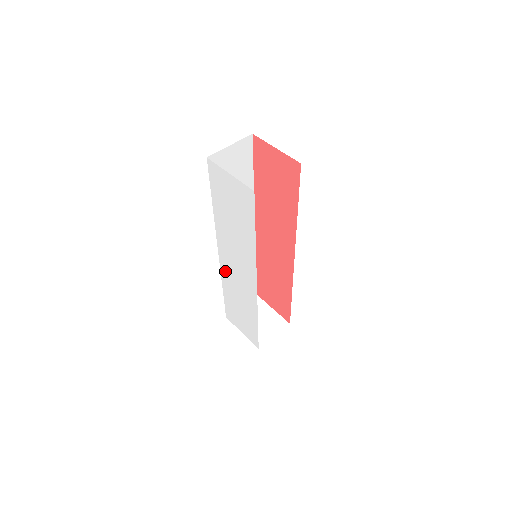
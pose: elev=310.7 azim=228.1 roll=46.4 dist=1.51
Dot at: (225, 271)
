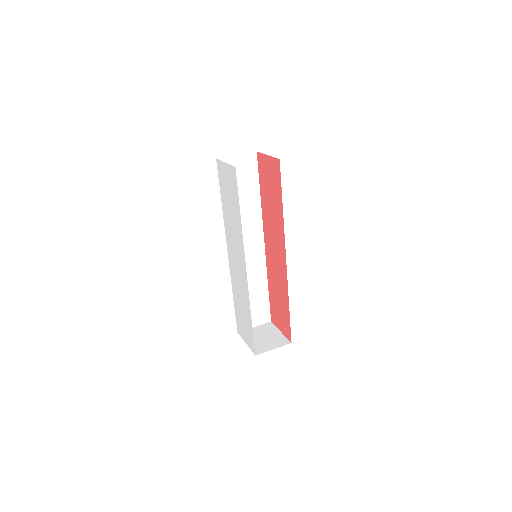
Dot at: (232, 271)
